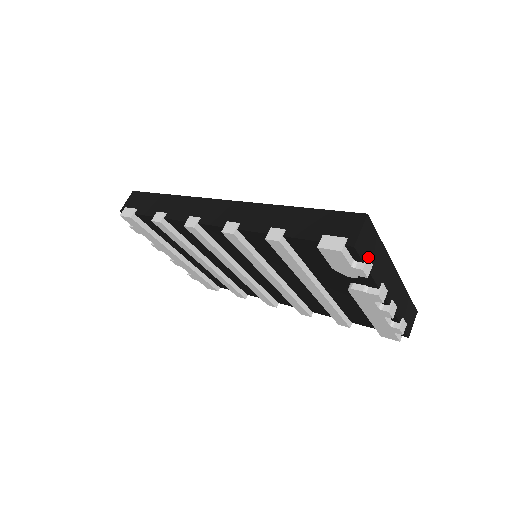
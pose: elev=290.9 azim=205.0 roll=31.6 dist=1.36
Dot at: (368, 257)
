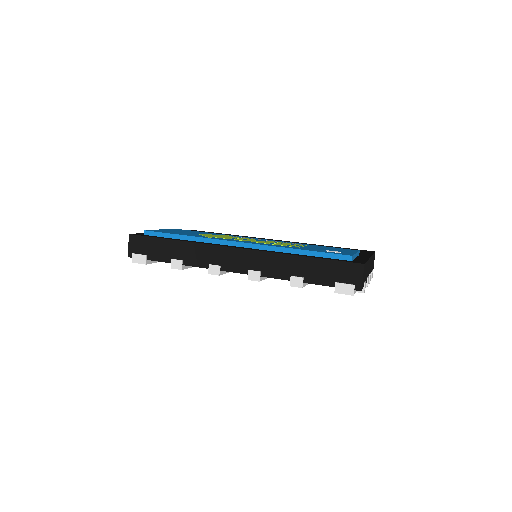
Dot at: (365, 283)
